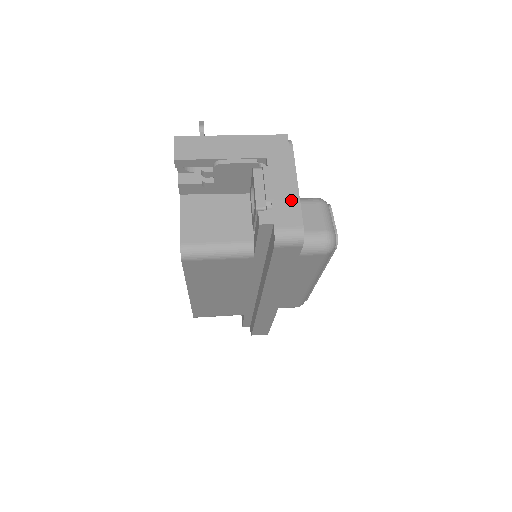
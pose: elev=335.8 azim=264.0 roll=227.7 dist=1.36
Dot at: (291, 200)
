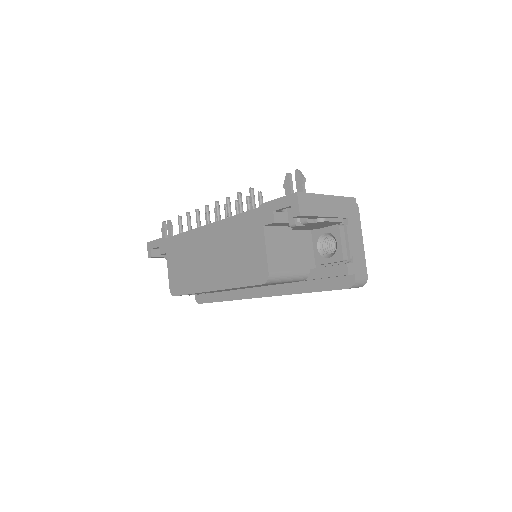
Dot at: (361, 255)
